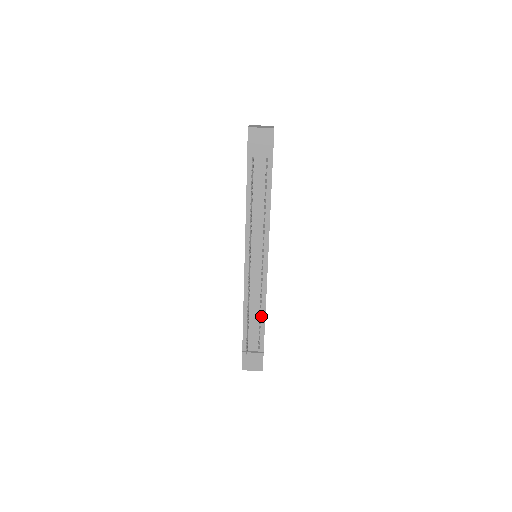
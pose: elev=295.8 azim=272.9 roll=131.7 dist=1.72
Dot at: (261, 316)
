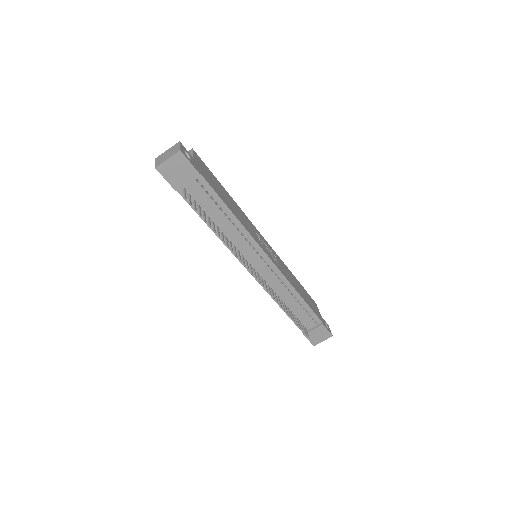
Dot at: (298, 300)
